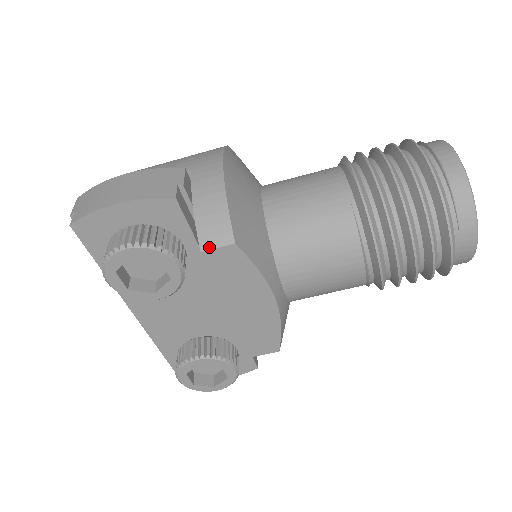
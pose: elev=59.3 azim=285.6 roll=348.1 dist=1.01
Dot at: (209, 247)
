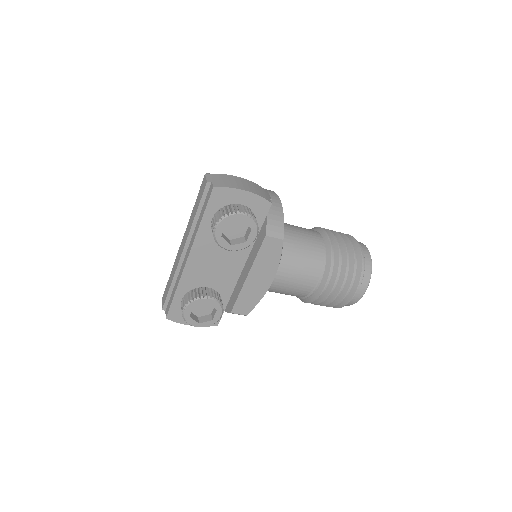
Dot at: (270, 235)
